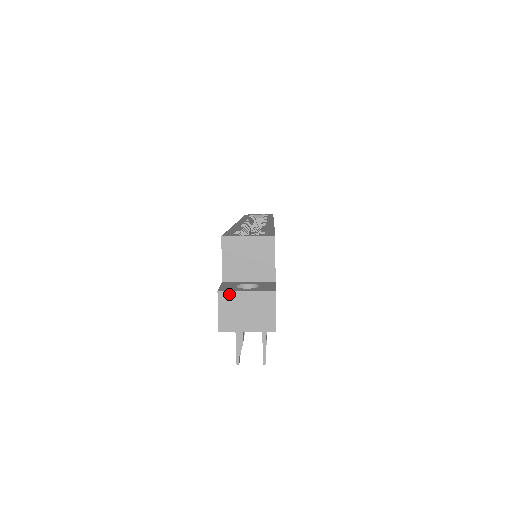
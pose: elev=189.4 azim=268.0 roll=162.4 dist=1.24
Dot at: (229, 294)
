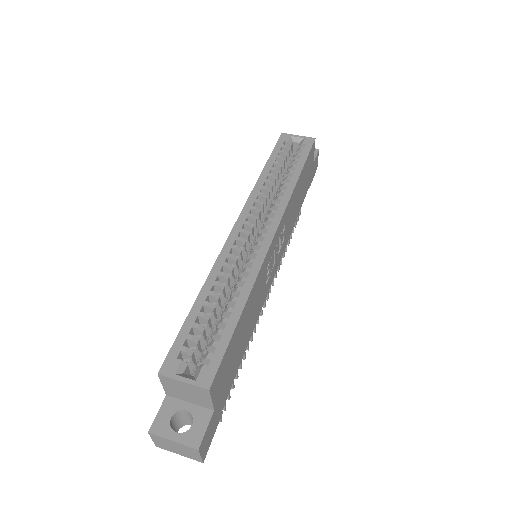
Dot at: (158, 437)
